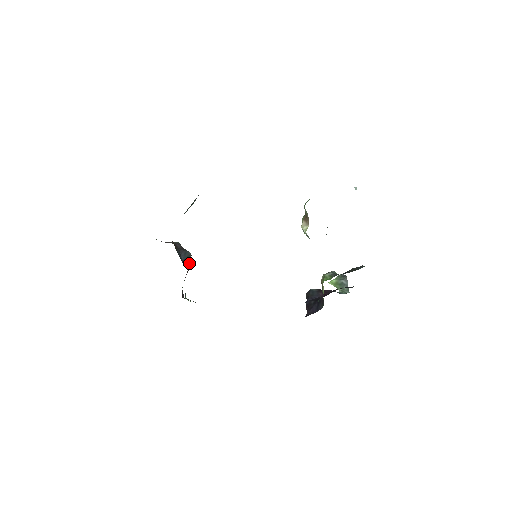
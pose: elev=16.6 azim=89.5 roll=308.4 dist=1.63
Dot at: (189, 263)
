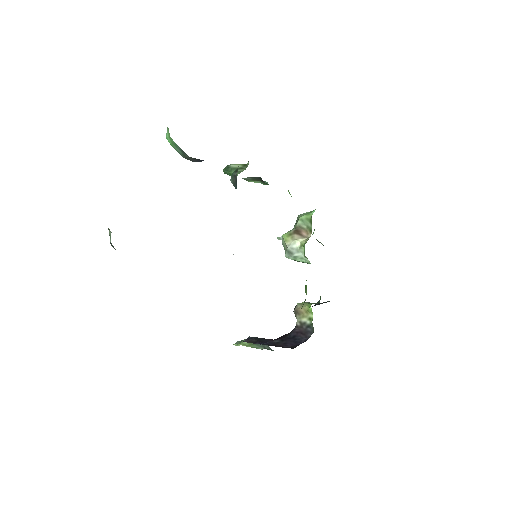
Dot at: occluded
